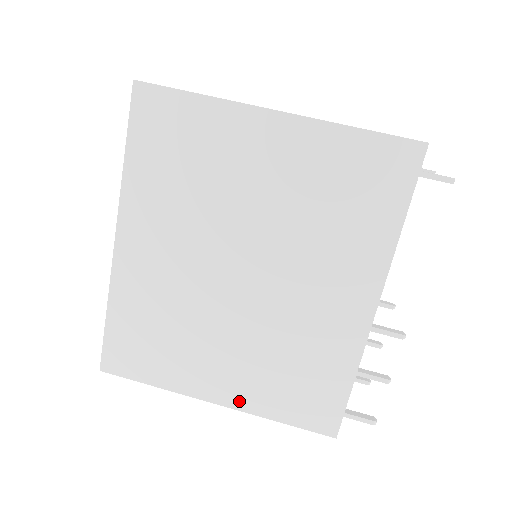
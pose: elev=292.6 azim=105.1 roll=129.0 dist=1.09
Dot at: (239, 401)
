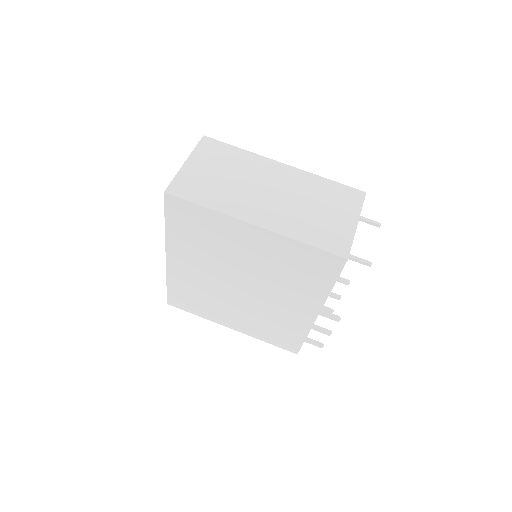
Dot at: (244, 331)
